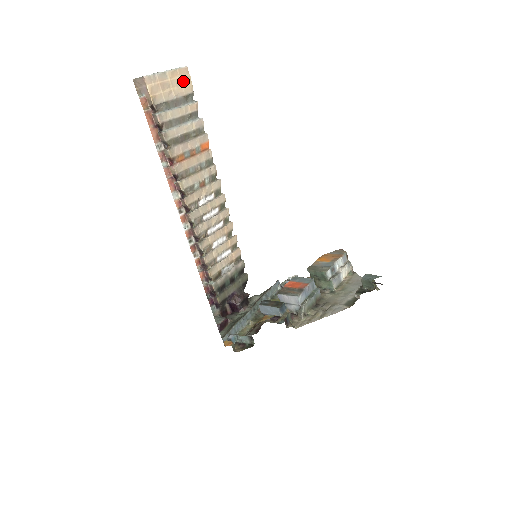
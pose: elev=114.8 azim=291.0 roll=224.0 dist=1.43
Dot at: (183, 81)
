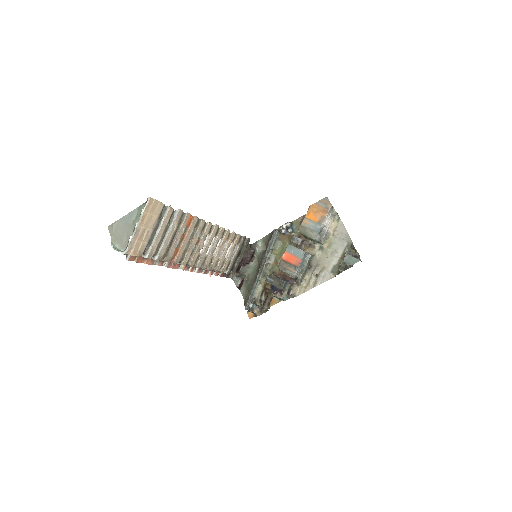
Dot at: (152, 211)
